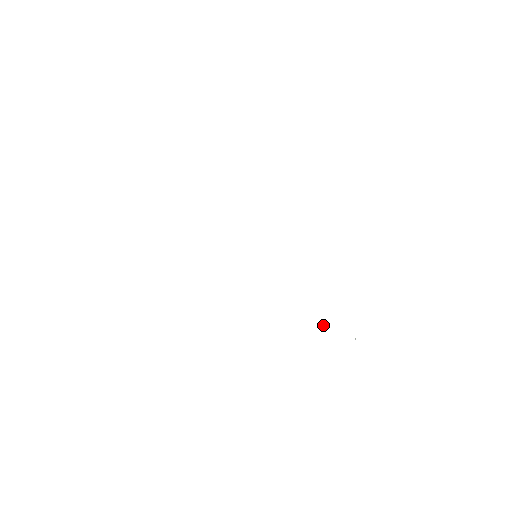
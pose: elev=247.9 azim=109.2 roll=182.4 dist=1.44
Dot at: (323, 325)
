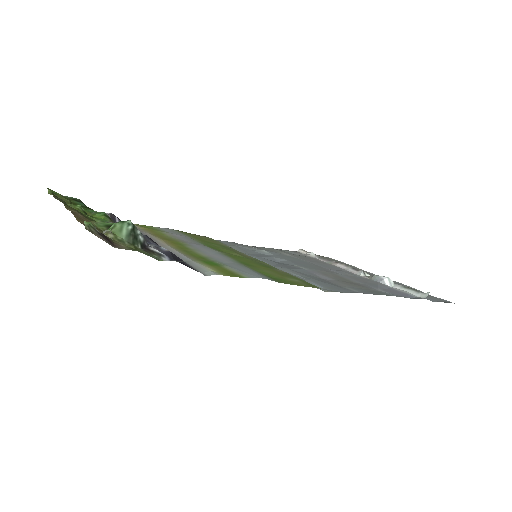
Dot at: (312, 253)
